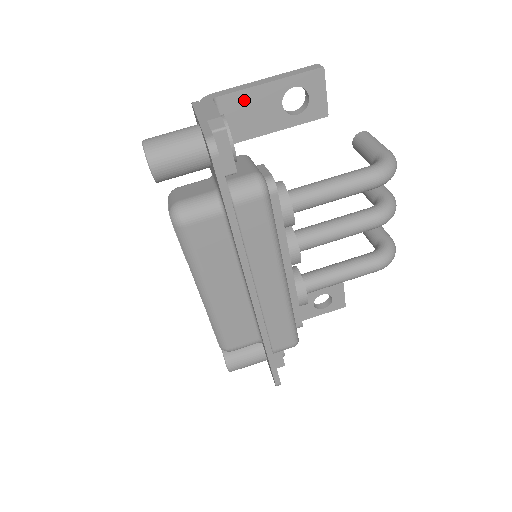
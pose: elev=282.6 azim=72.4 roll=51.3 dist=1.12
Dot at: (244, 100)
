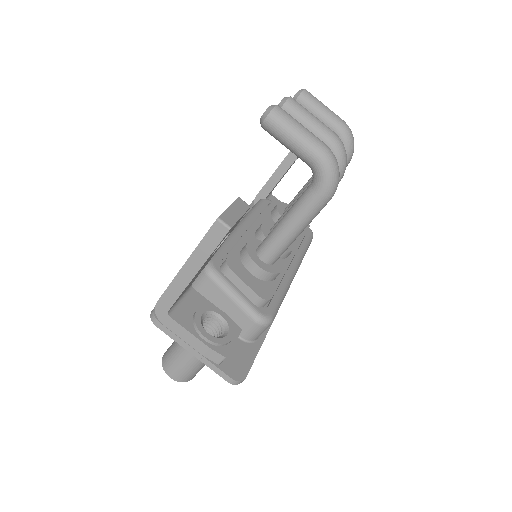
Dot at: (186, 288)
